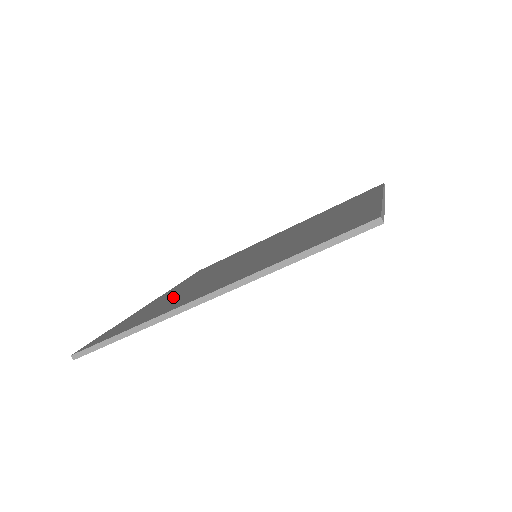
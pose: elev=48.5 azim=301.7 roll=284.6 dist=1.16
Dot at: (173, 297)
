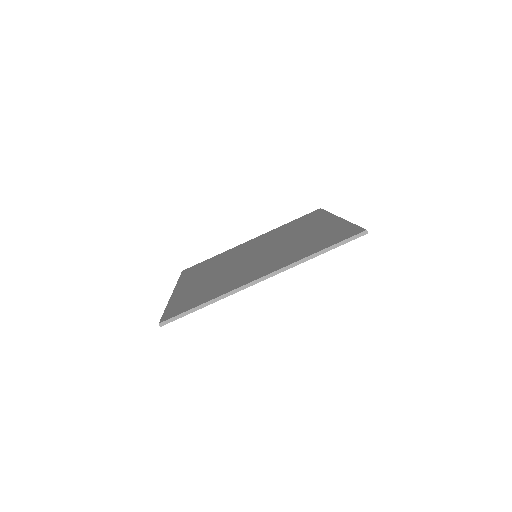
Dot at: (209, 284)
